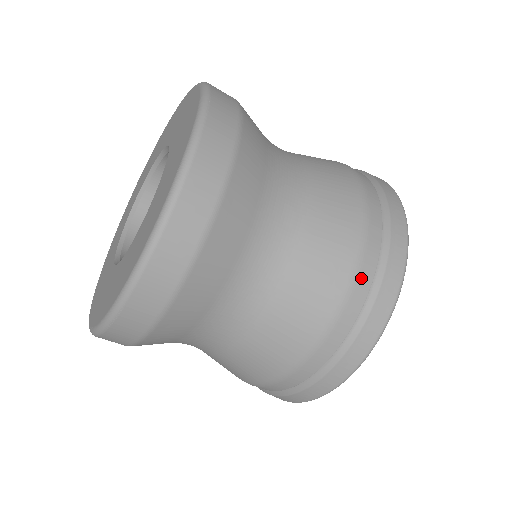
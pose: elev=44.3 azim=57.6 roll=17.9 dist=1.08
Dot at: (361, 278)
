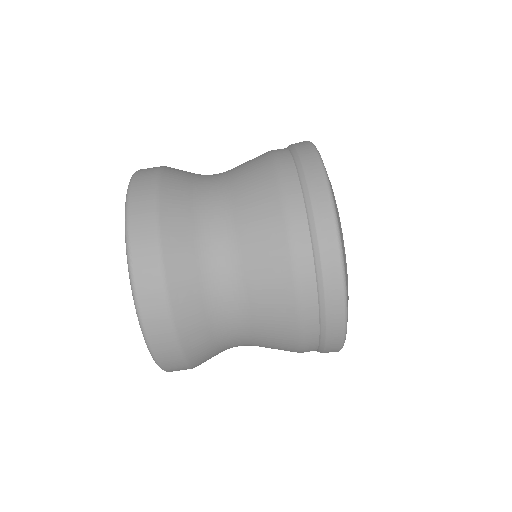
Dot at: (279, 153)
